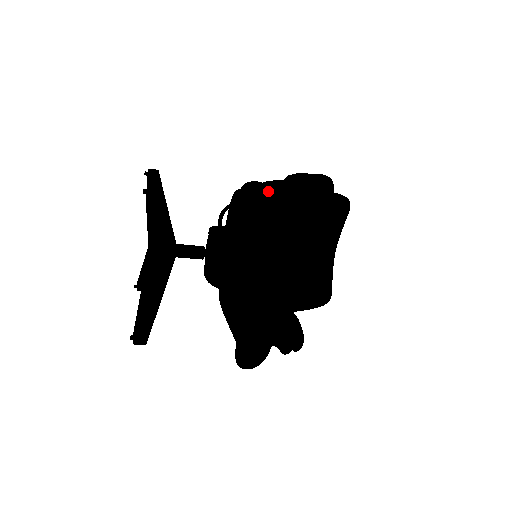
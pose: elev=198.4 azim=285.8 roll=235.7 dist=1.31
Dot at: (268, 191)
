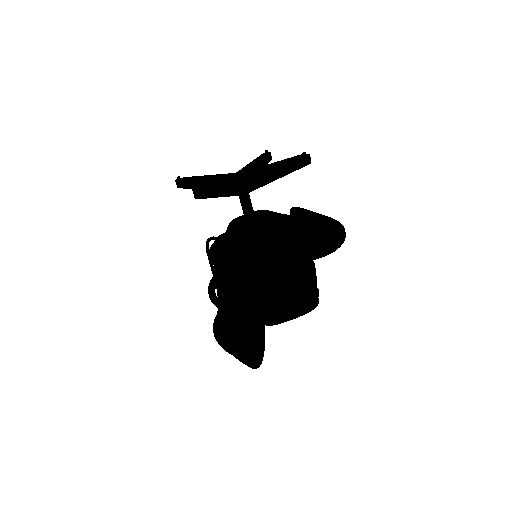
Dot at: occluded
